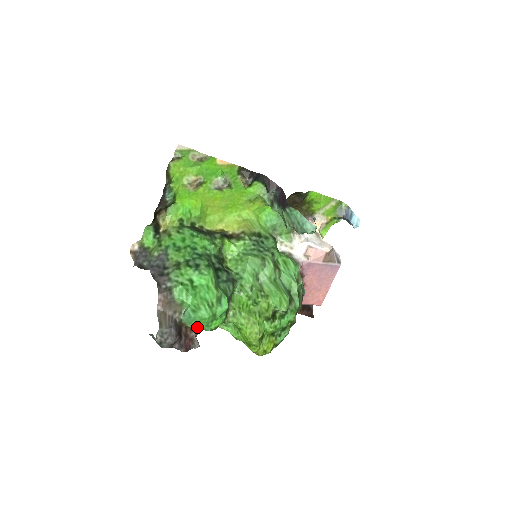
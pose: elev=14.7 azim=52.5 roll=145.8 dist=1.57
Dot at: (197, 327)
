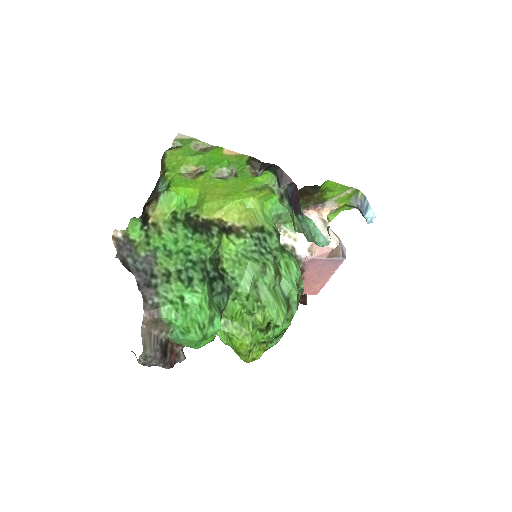
Dot at: (185, 345)
